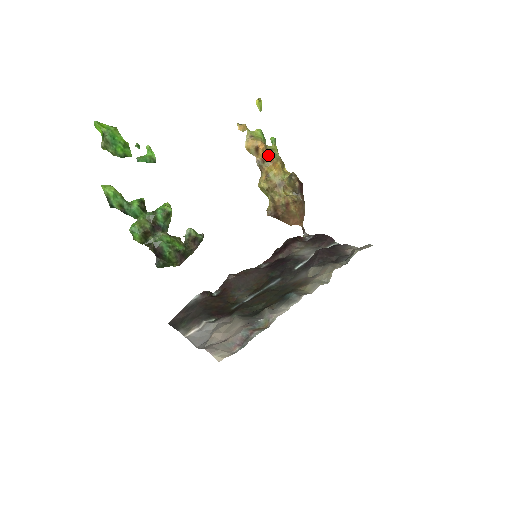
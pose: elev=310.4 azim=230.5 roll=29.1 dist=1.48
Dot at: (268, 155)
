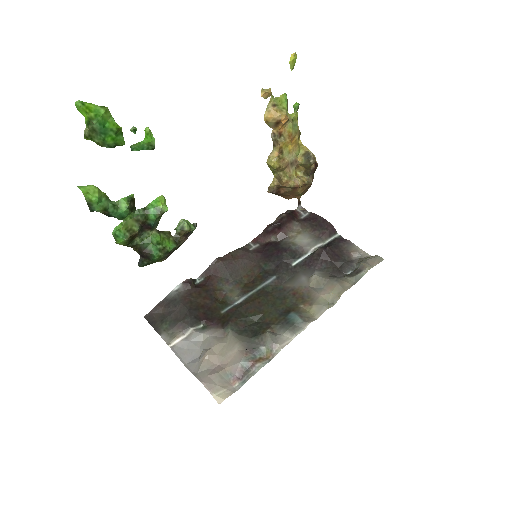
Dot at: (287, 128)
